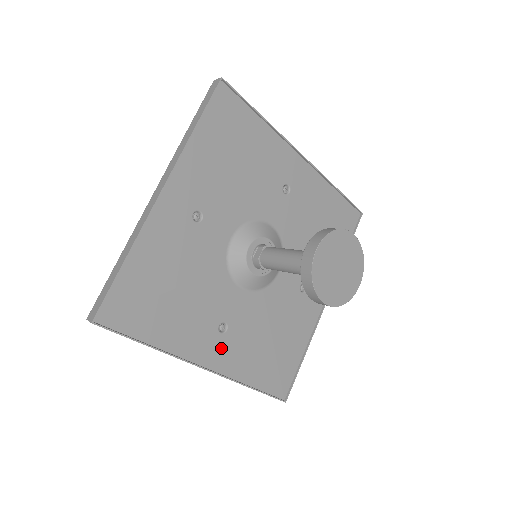
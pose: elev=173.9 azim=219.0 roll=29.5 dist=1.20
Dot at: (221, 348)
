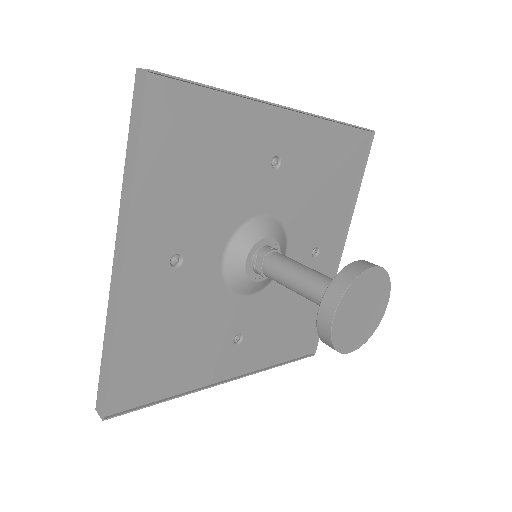
Dot at: (241, 355)
